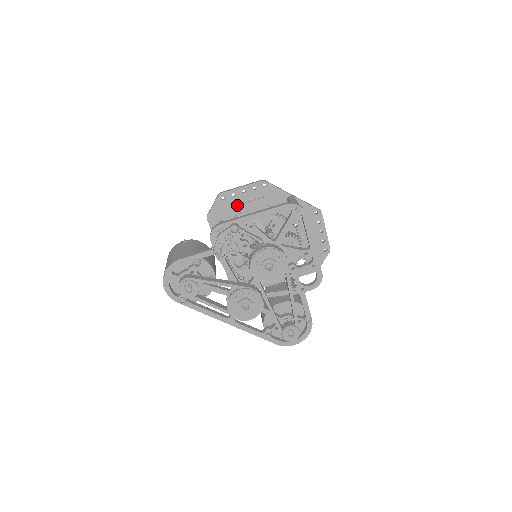
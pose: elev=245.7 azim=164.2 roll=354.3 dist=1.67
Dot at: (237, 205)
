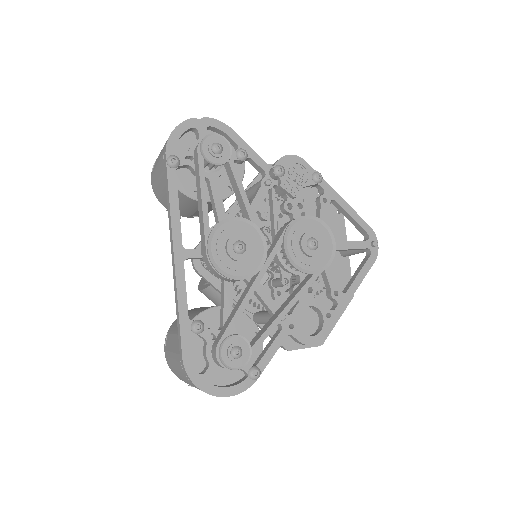
Dot at: occluded
